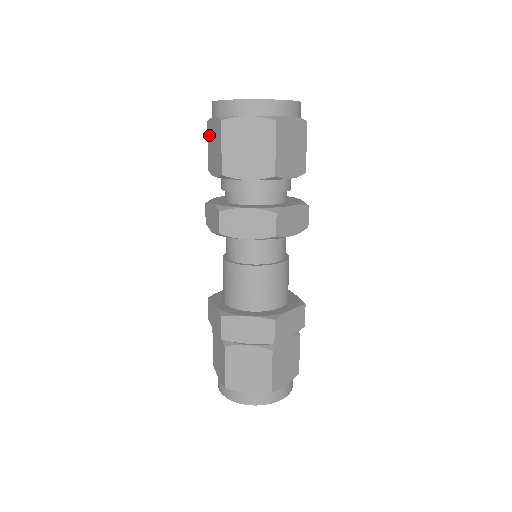
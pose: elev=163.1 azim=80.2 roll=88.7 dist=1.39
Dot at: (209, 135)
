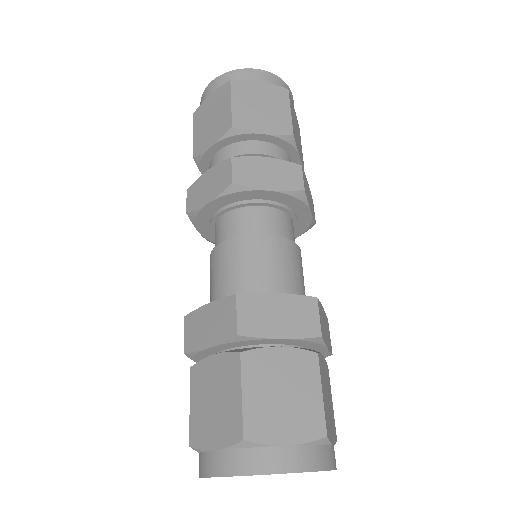
Dot at: occluded
